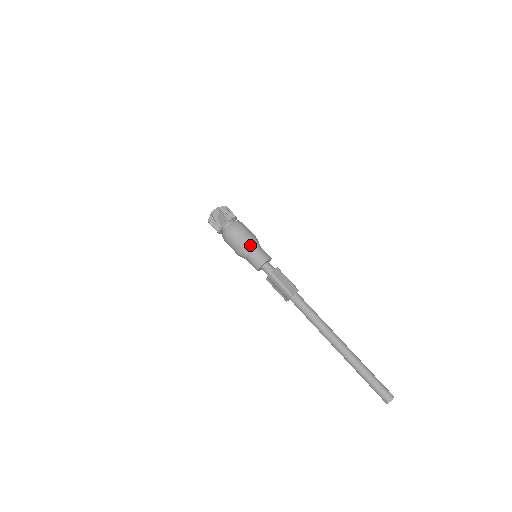
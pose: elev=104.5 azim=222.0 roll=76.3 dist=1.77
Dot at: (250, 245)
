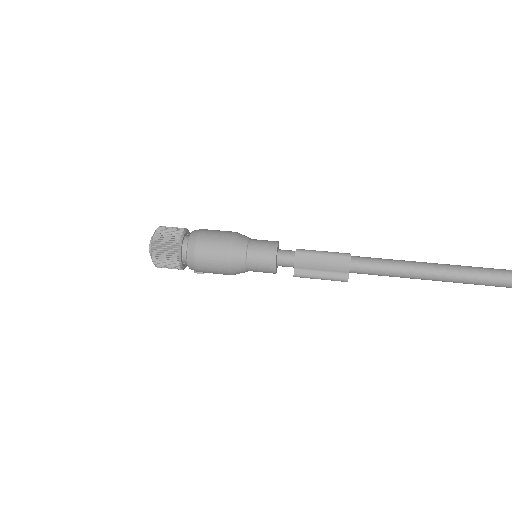
Dot at: (240, 236)
